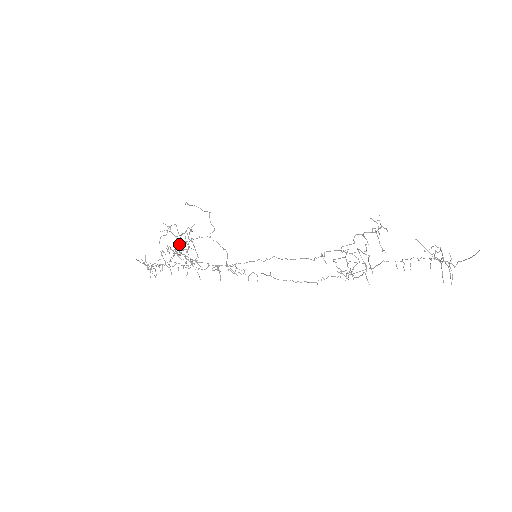
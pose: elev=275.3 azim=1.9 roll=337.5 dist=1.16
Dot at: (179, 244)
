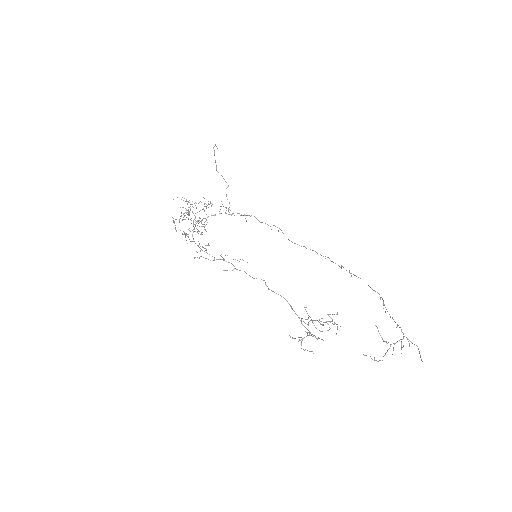
Dot at: (194, 229)
